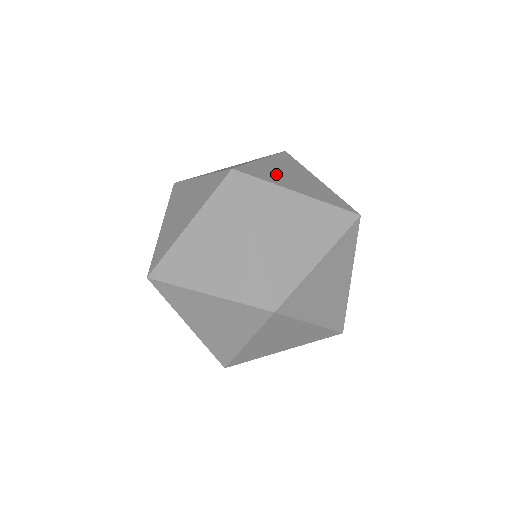
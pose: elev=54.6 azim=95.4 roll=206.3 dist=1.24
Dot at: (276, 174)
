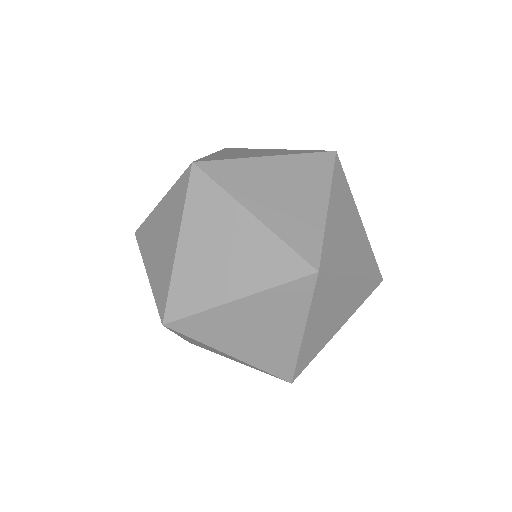
Dot at: (202, 275)
